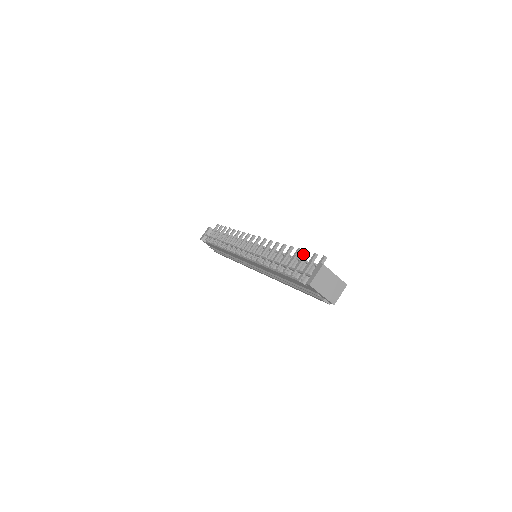
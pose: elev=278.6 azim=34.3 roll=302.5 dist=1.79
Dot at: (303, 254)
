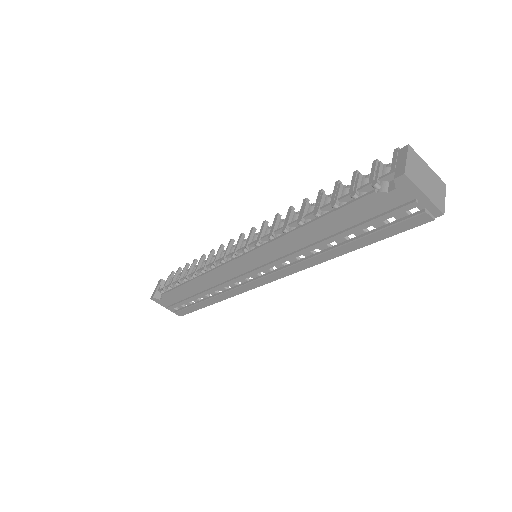
Dot at: (352, 177)
